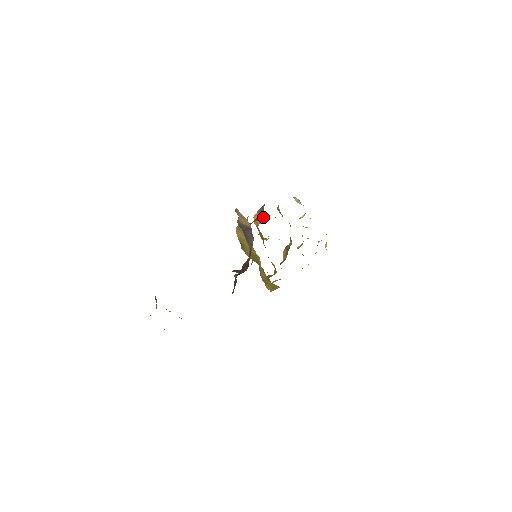
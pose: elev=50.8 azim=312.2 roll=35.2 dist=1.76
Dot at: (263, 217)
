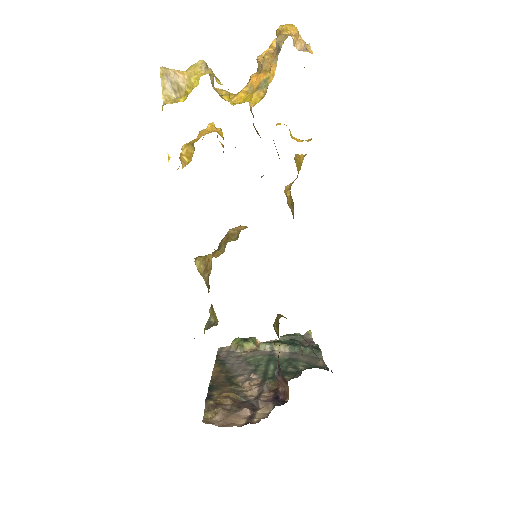
Dot at: (216, 319)
